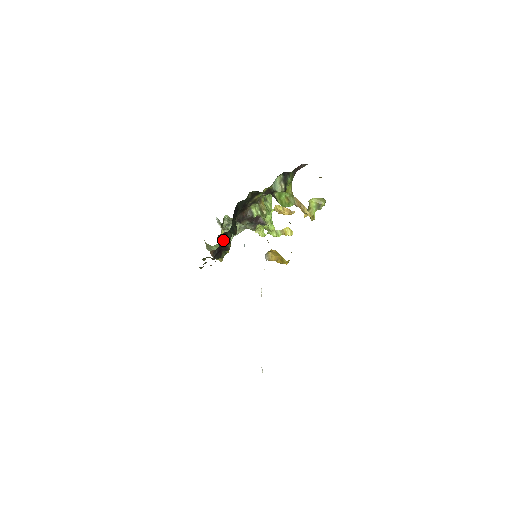
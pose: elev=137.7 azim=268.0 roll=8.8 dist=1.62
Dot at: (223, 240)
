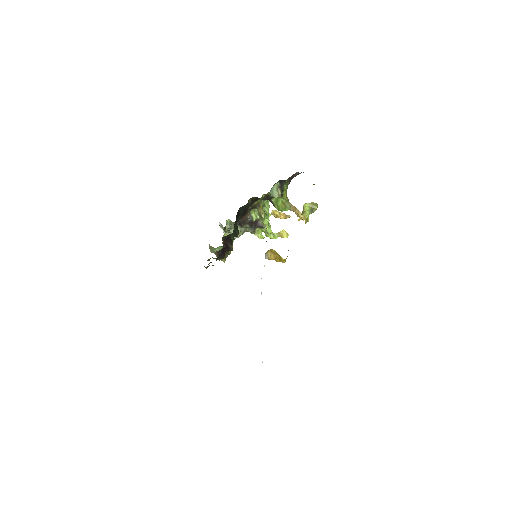
Dot at: (226, 242)
